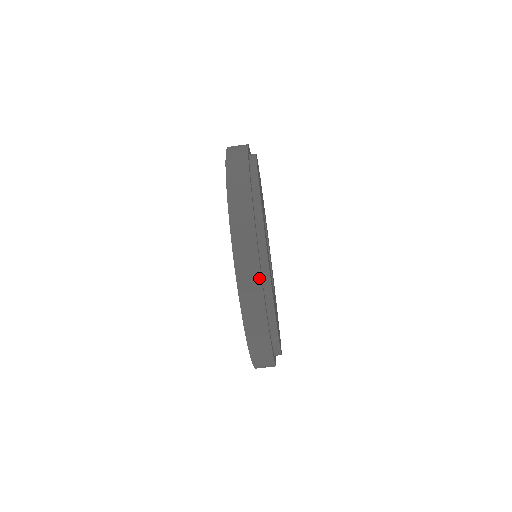
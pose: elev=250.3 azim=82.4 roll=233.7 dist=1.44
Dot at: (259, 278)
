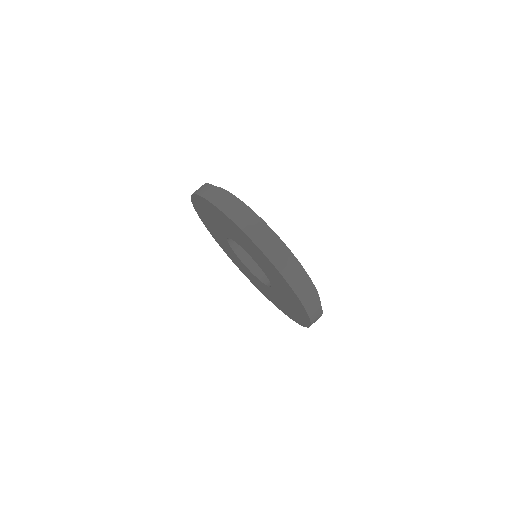
Dot at: (301, 273)
